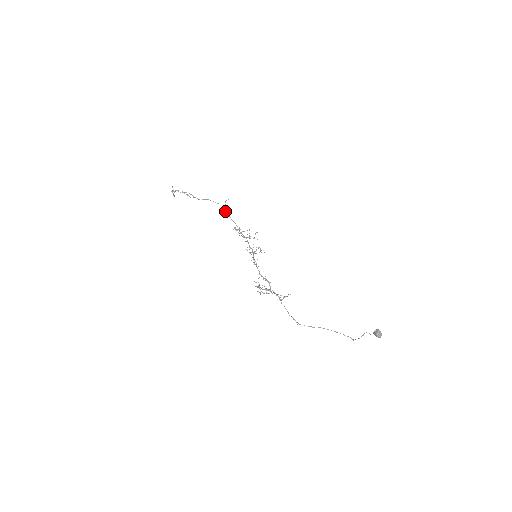
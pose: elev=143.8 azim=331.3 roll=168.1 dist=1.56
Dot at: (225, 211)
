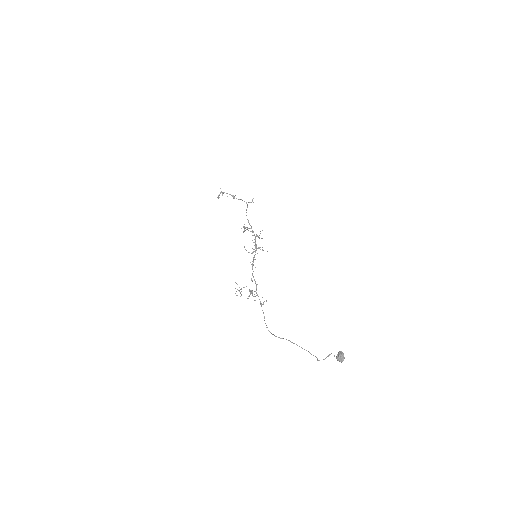
Dot at: (246, 210)
